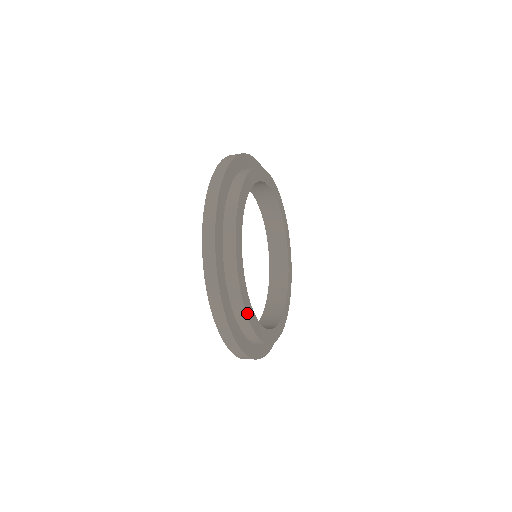
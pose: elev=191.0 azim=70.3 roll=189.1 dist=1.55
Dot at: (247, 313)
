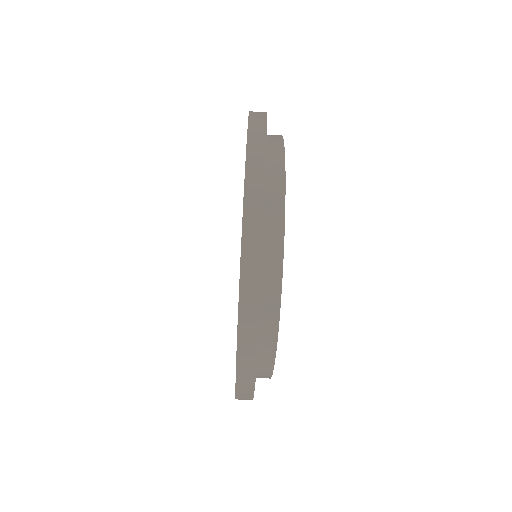
Dot at: occluded
